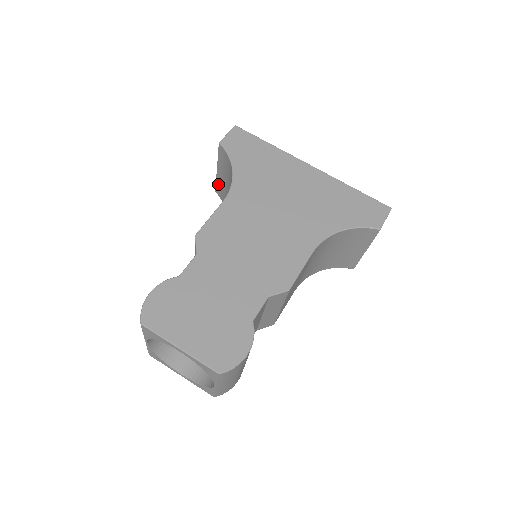
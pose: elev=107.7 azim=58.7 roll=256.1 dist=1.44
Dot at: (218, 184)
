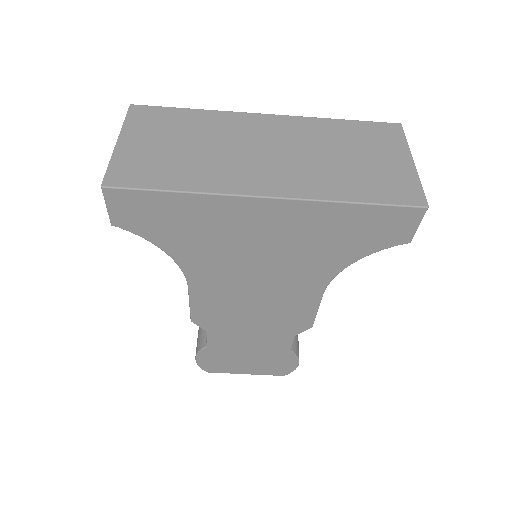
Dot at: occluded
